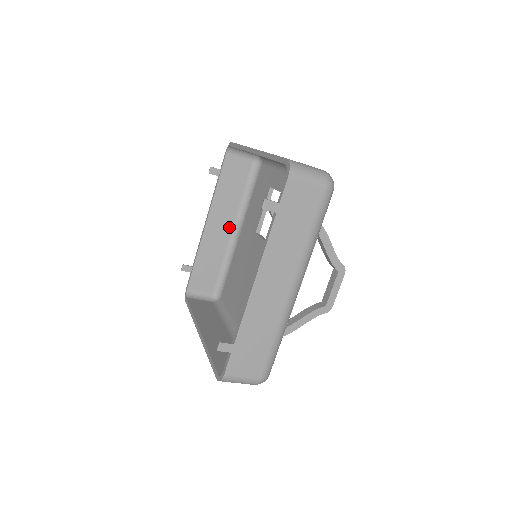
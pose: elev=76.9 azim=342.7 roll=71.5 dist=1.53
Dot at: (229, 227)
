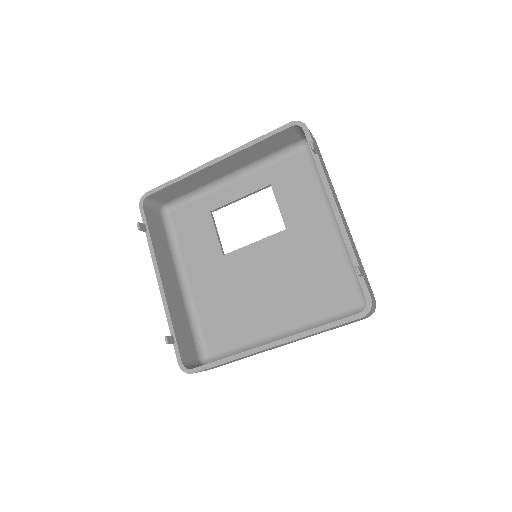
Dot at: (176, 282)
